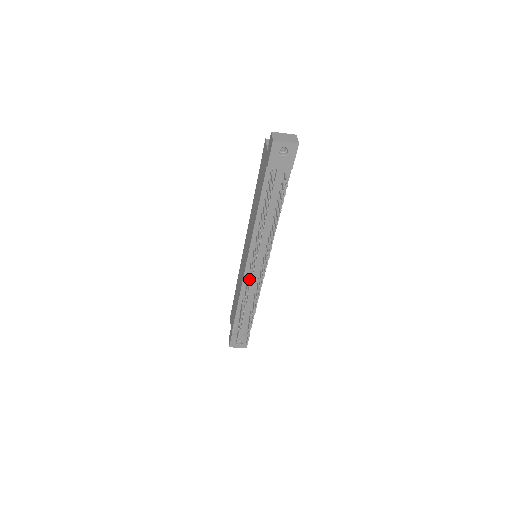
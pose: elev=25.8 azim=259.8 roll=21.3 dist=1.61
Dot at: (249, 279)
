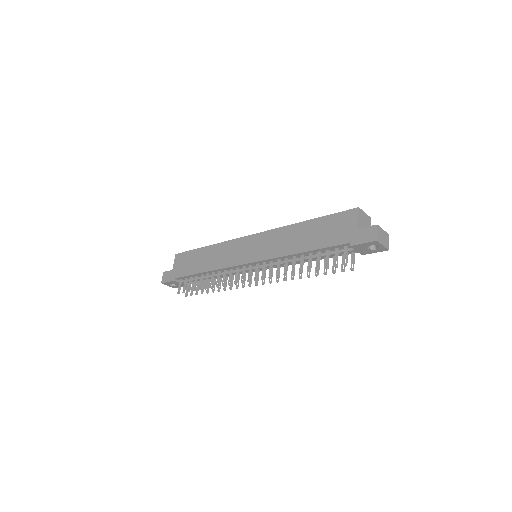
Dot at: (241, 277)
